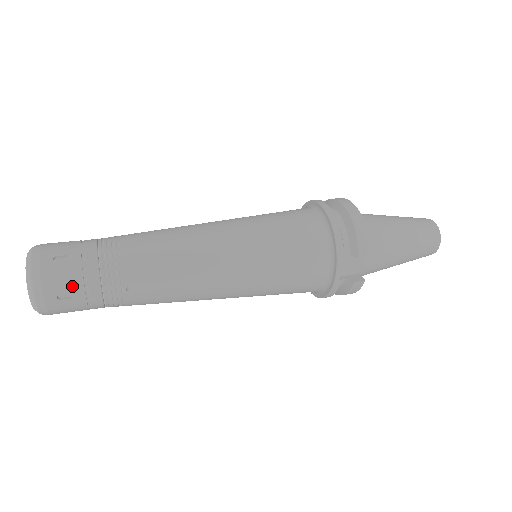
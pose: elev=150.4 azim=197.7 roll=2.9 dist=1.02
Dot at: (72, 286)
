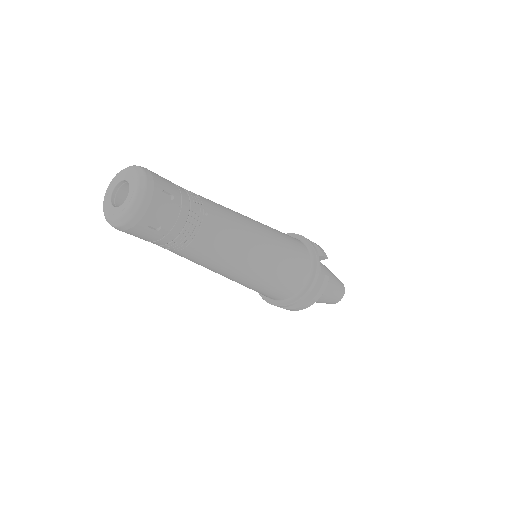
Dot at: (172, 190)
